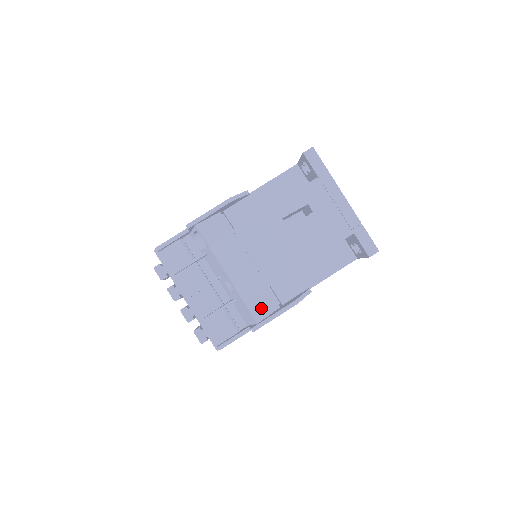
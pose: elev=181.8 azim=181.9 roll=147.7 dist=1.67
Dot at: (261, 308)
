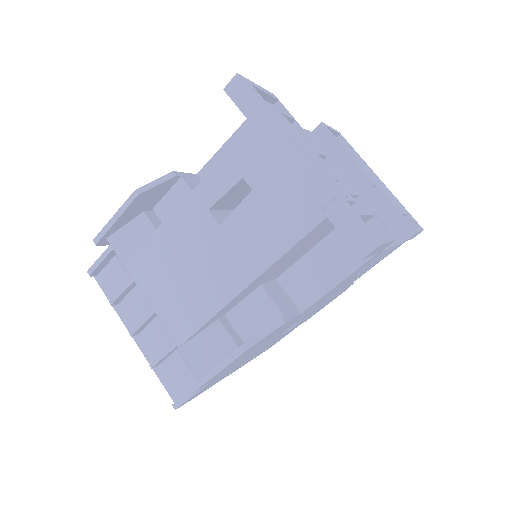
Dot at: (206, 354)
